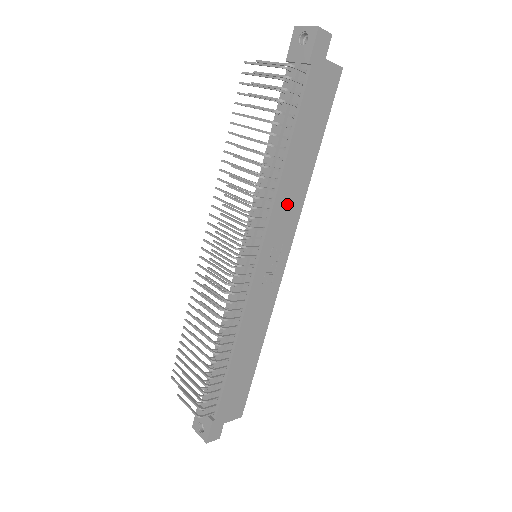
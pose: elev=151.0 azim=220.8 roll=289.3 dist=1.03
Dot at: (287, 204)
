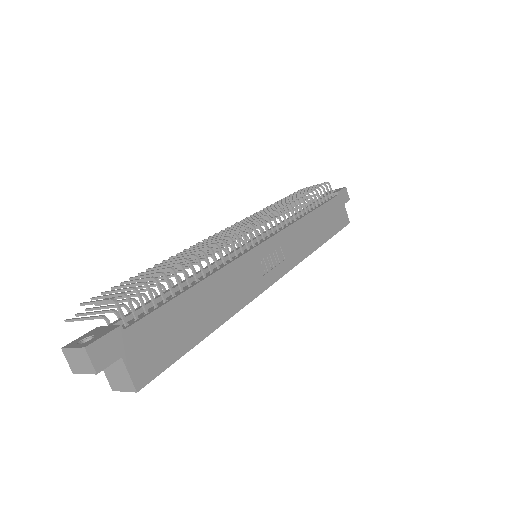
Dot at: (299, 238)
